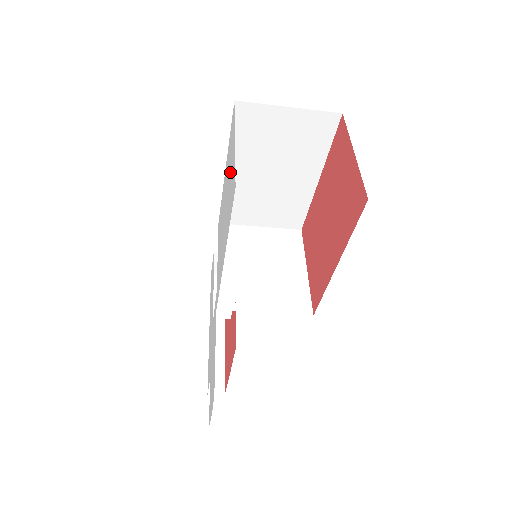
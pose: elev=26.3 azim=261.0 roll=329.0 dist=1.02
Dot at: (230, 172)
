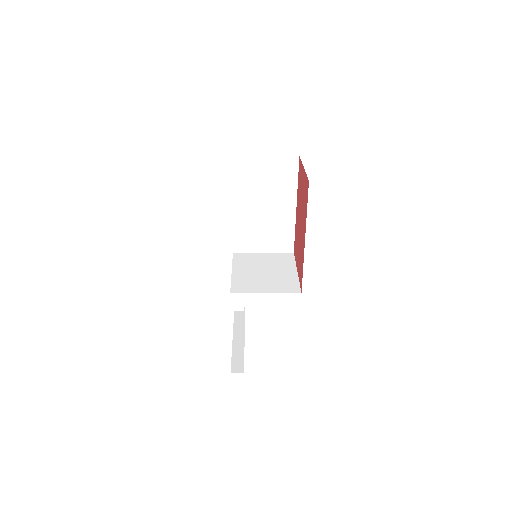
Dot at: occluded
